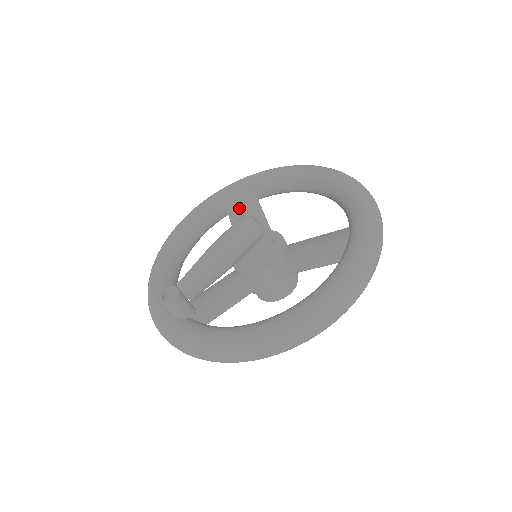
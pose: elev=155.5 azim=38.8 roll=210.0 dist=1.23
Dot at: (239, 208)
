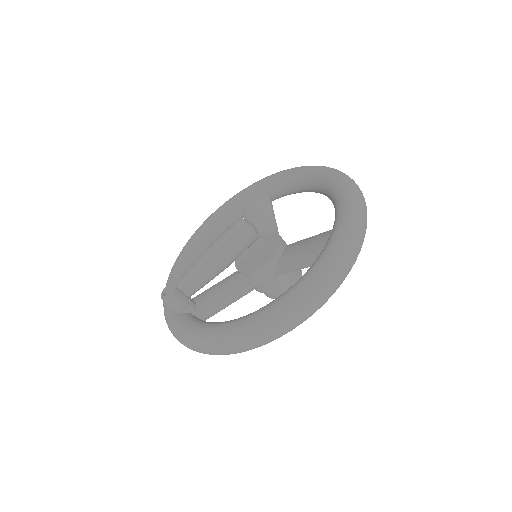
Dot at: (252, 209)
